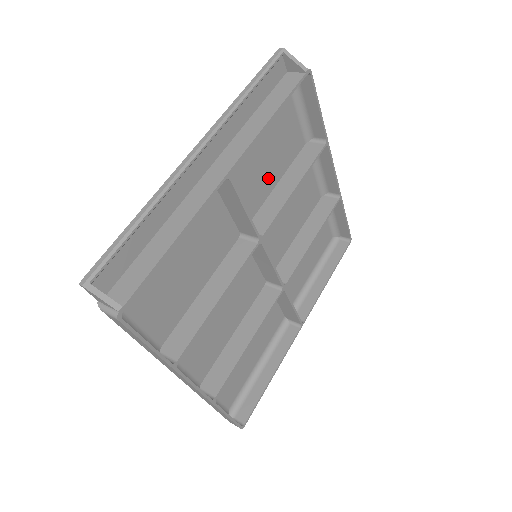
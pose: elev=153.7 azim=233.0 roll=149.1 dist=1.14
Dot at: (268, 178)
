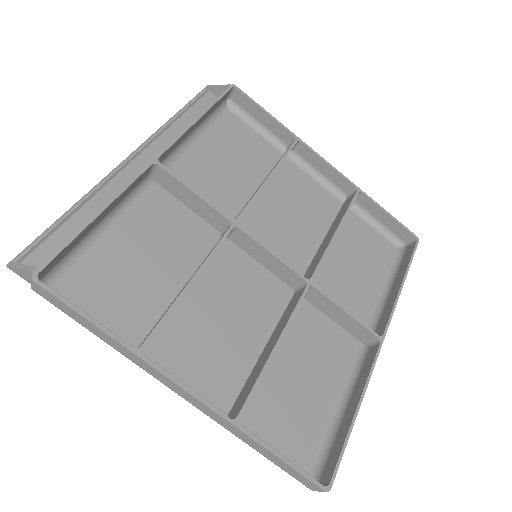
Dot at: (241, 184)
